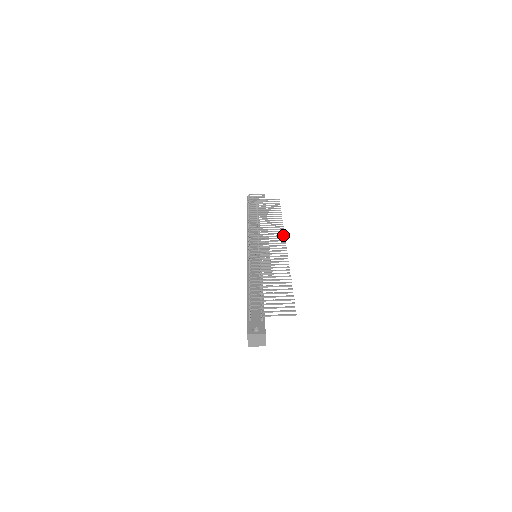
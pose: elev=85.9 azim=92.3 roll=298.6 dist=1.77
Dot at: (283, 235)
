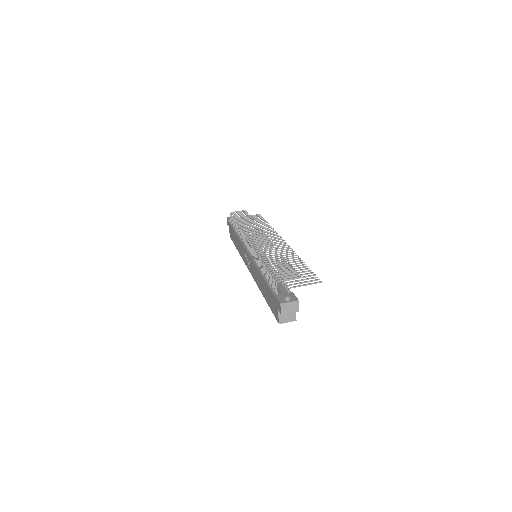
Dot at: occluded
